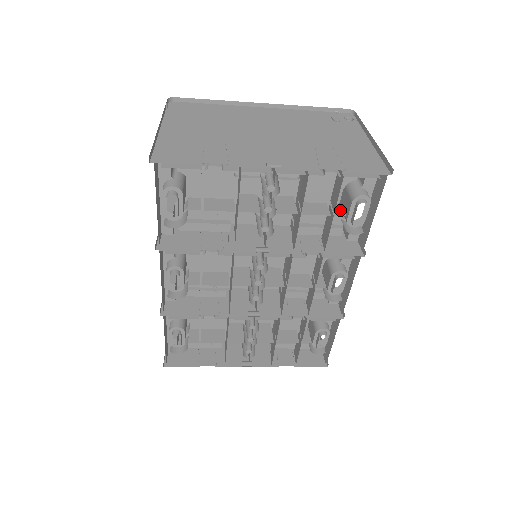
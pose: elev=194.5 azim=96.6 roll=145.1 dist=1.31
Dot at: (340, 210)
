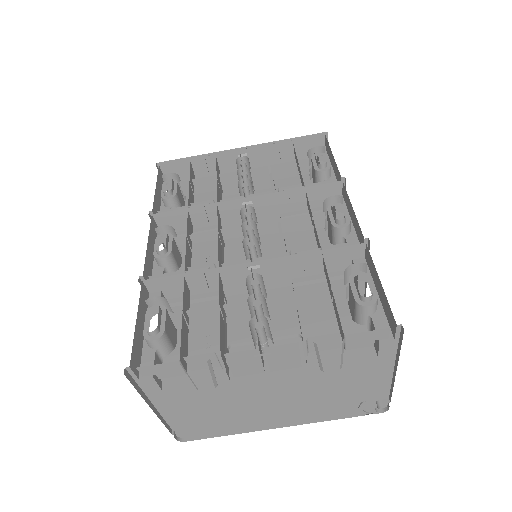
Dot at: (306, 167)
